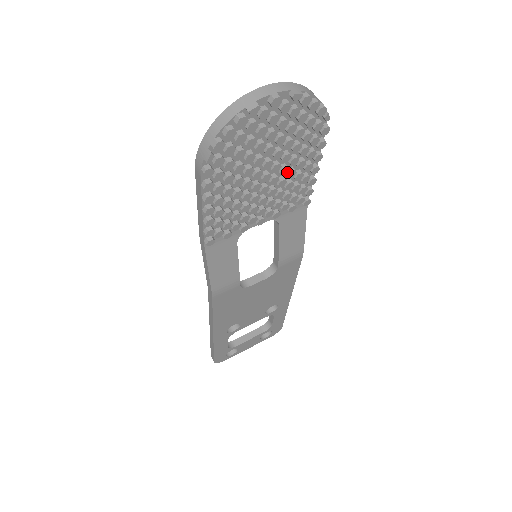
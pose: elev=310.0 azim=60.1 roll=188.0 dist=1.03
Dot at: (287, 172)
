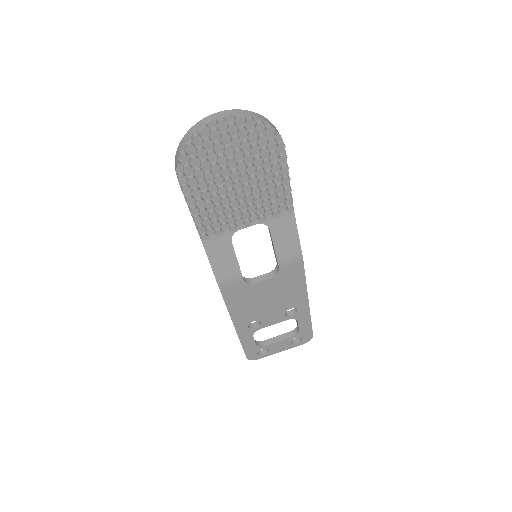
Dot at: (256, 181)
